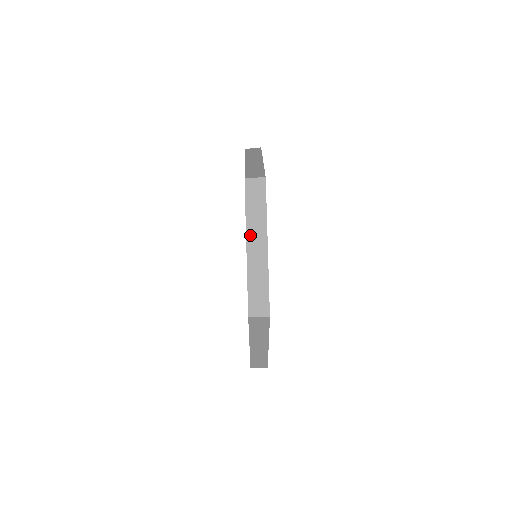
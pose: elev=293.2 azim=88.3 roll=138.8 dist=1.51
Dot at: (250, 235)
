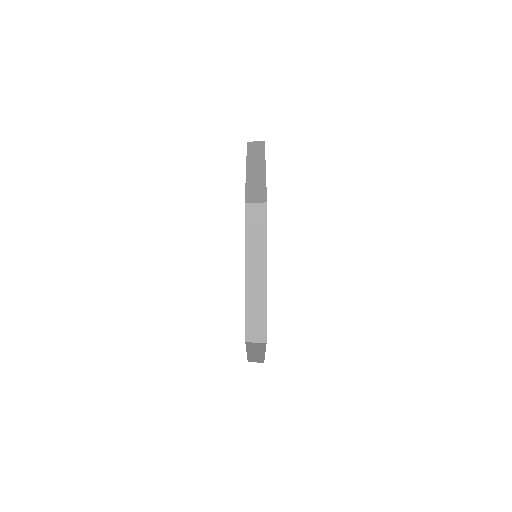
Dot at: (249, 262)
